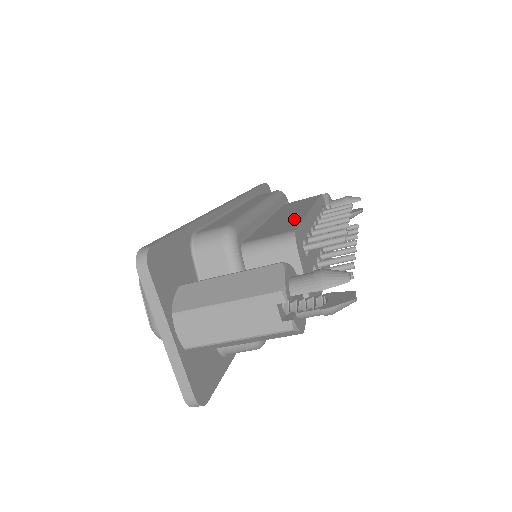
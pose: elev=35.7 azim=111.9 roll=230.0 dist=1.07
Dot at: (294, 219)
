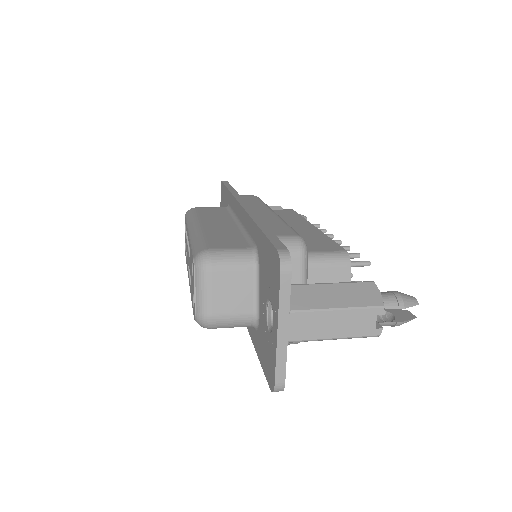
Dot at: (319, 236)
